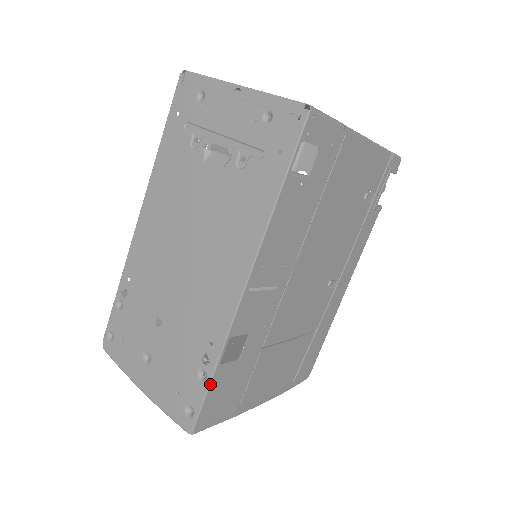
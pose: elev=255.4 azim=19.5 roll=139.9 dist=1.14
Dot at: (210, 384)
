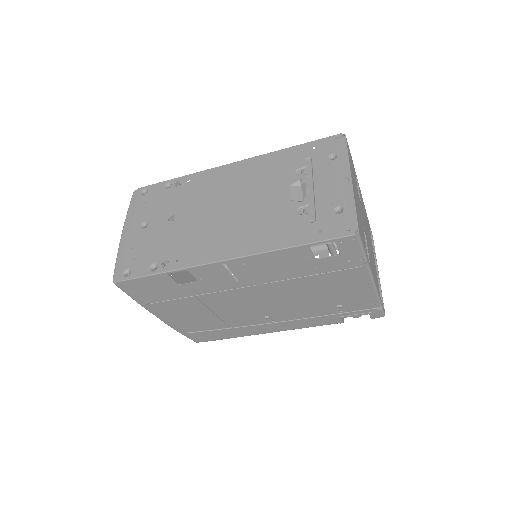
Dot at: (151, 275)
